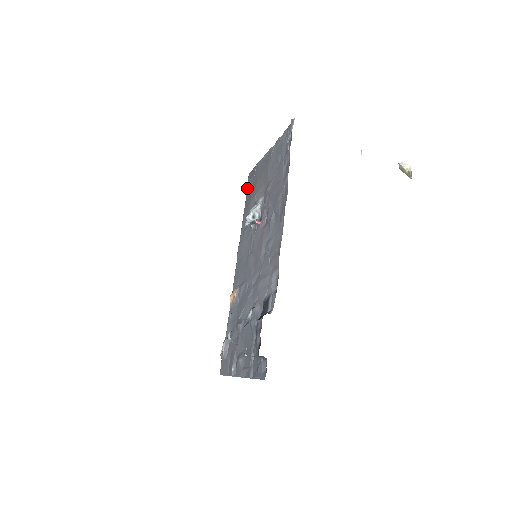
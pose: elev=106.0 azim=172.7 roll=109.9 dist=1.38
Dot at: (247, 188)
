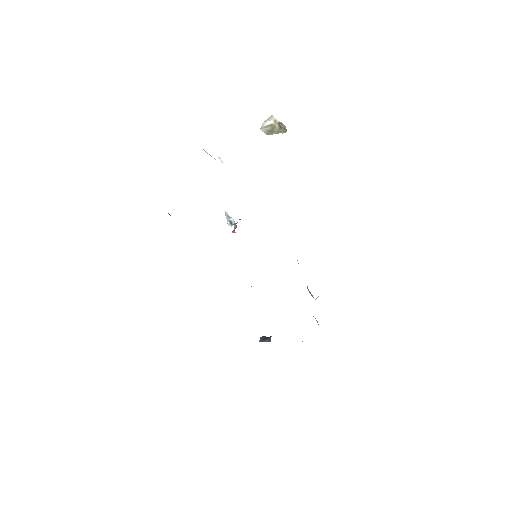
Dot at: occluded
